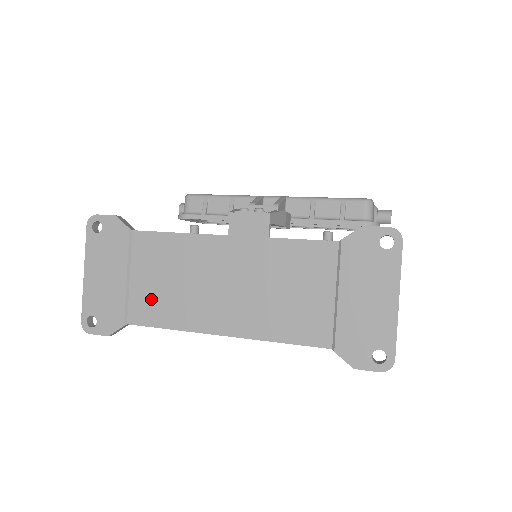
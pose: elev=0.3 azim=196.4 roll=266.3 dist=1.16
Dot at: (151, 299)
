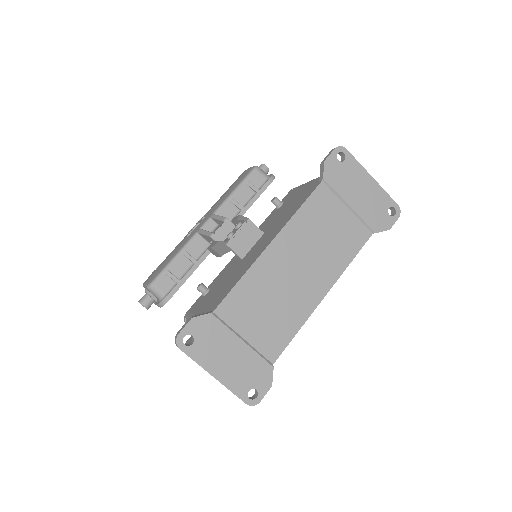
Dot at: (270, 332)
